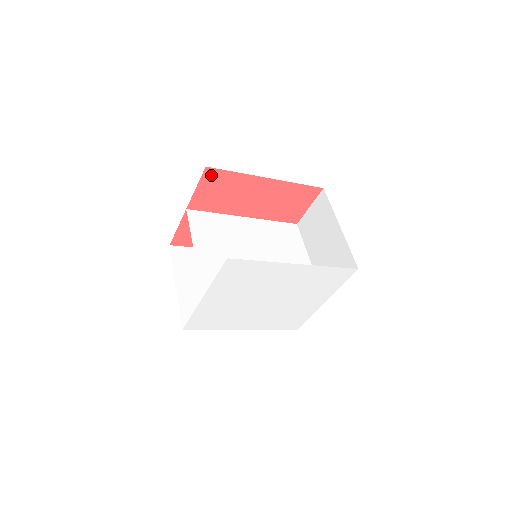
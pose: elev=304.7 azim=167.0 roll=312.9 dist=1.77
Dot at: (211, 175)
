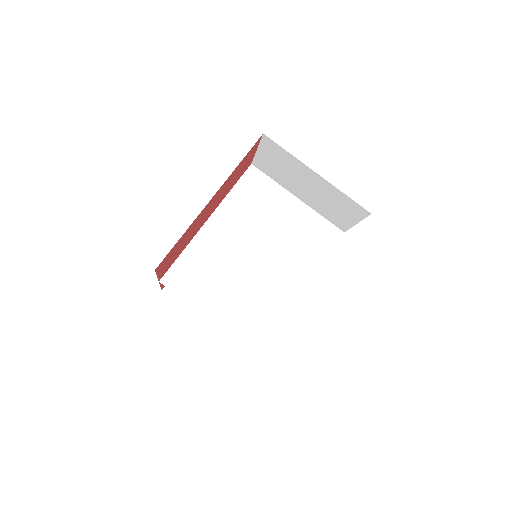
Dot at: (163, 262)
